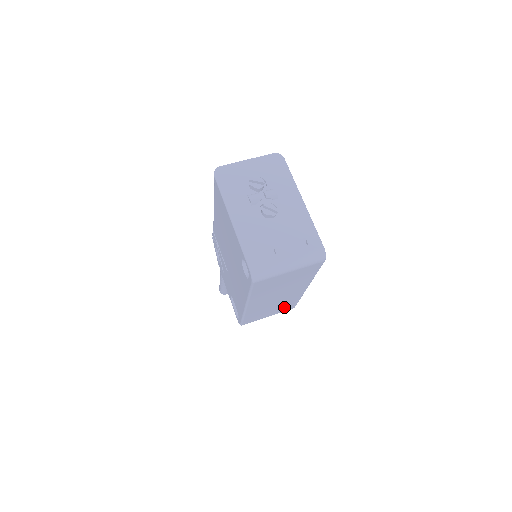
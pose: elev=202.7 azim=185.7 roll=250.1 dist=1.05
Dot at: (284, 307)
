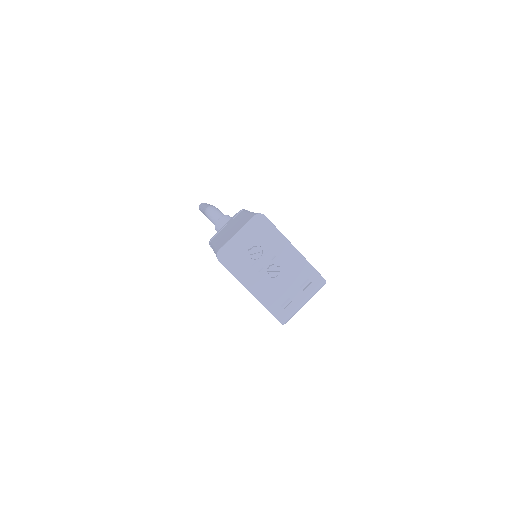
Dot at: occluded
